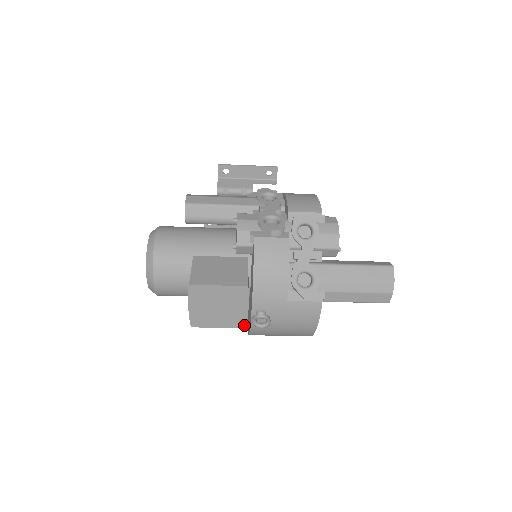
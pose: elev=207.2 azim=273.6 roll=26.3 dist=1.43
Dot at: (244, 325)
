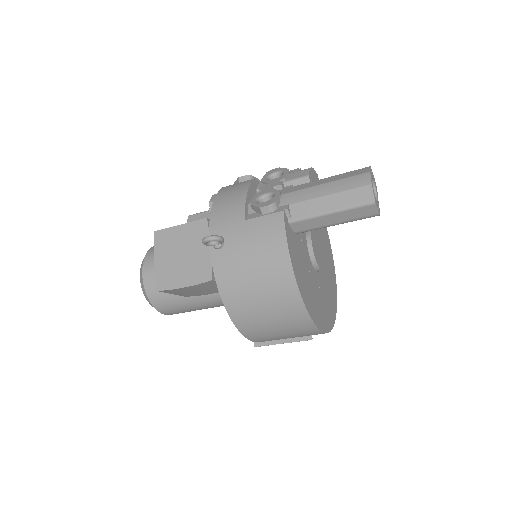
Dot at: (210, 276)
